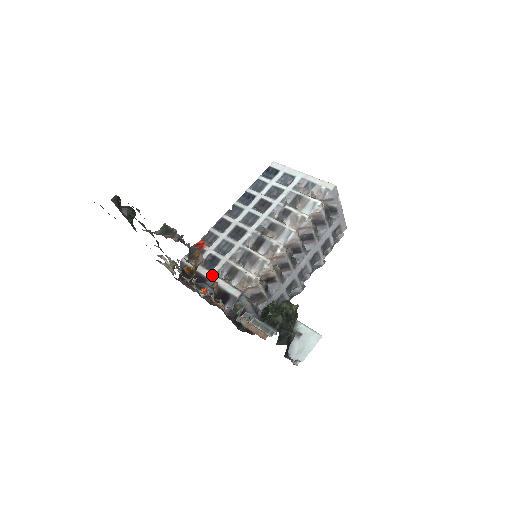
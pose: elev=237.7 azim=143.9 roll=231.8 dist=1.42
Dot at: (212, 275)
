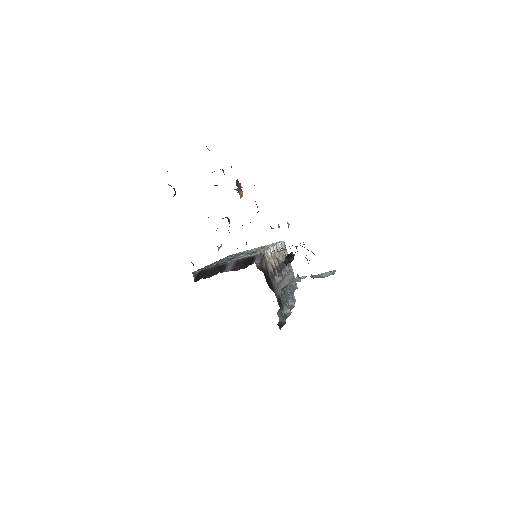
Dot at: occluded
